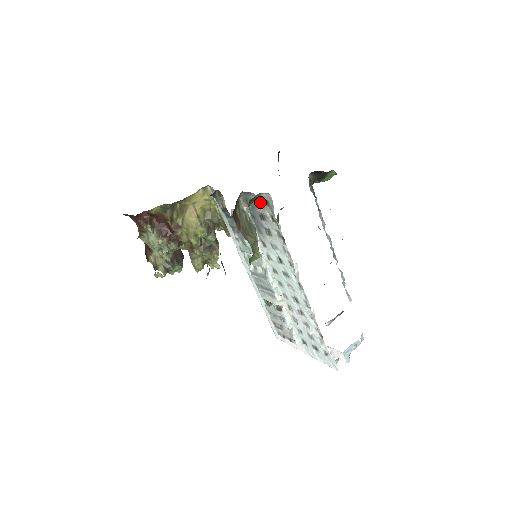
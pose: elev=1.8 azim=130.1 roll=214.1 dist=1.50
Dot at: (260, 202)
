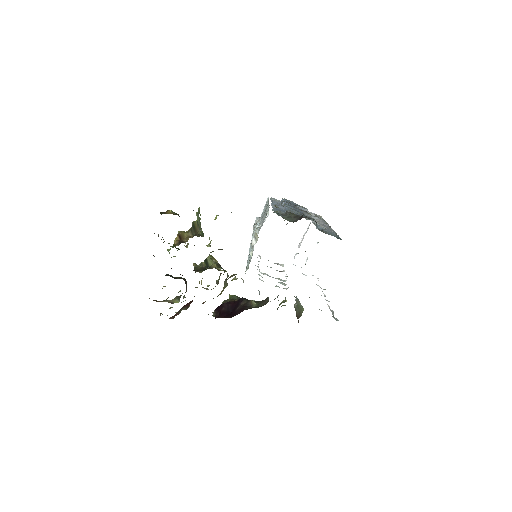
Dot at: occluded
